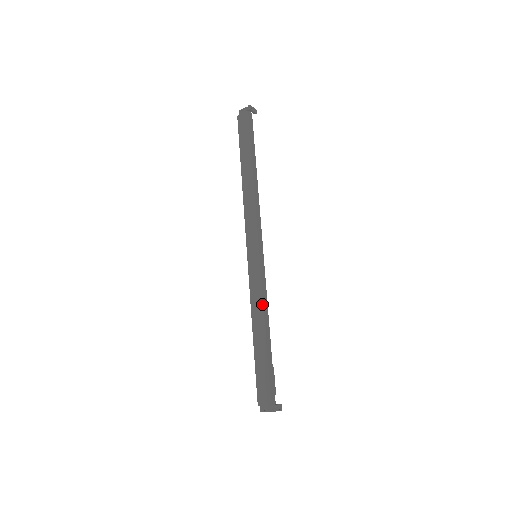
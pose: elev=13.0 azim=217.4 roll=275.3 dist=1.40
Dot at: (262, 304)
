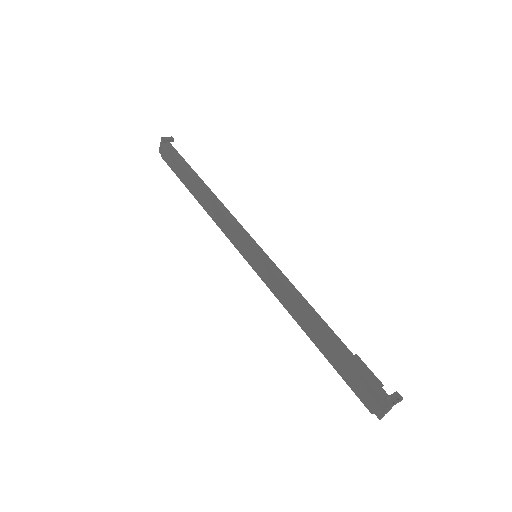
Dot at: (292, 296)
